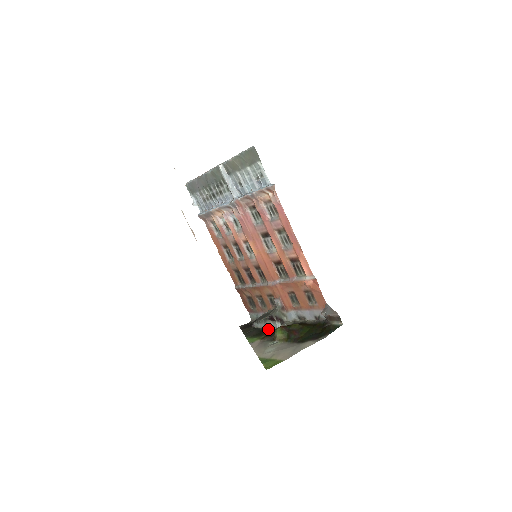
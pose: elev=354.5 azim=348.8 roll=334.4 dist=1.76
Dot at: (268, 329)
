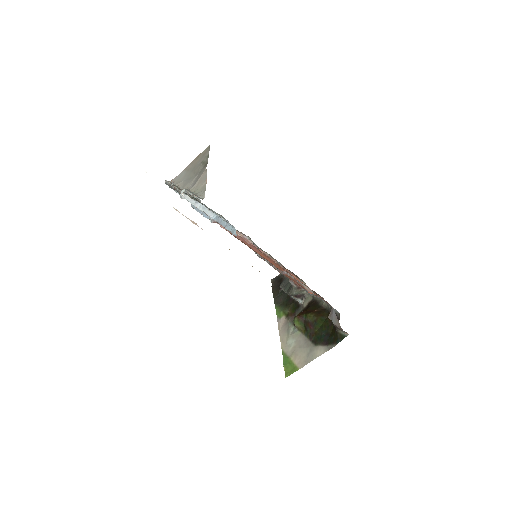
Dot at: (292, 299)
